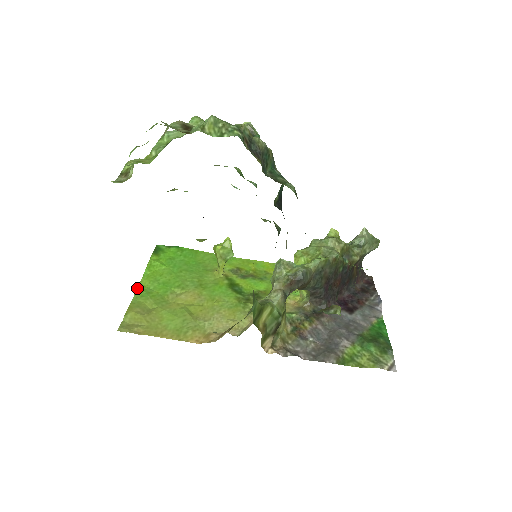
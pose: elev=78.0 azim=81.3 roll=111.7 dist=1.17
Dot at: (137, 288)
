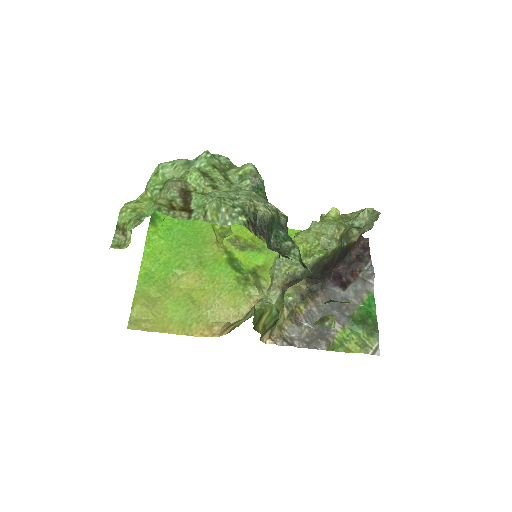
Dot at: (139, 272)
